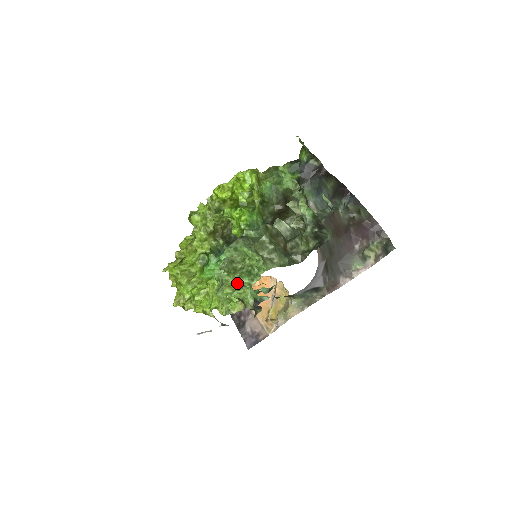
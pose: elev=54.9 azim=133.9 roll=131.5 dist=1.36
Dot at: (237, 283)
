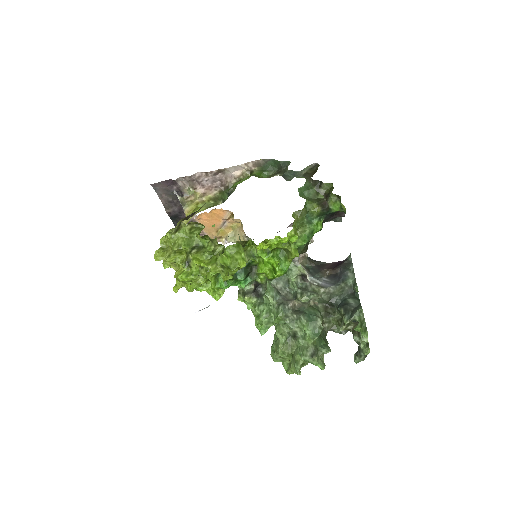
Dot at: occluded
